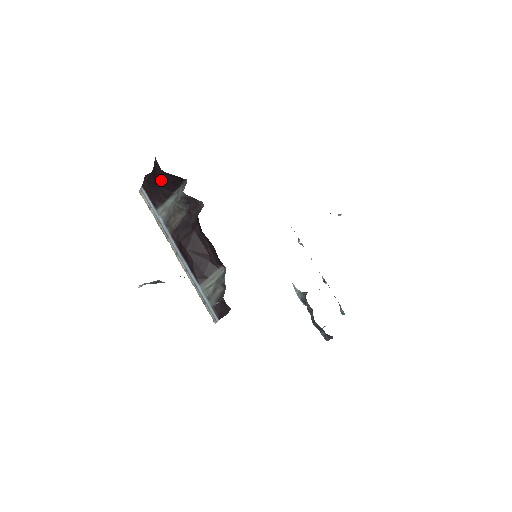
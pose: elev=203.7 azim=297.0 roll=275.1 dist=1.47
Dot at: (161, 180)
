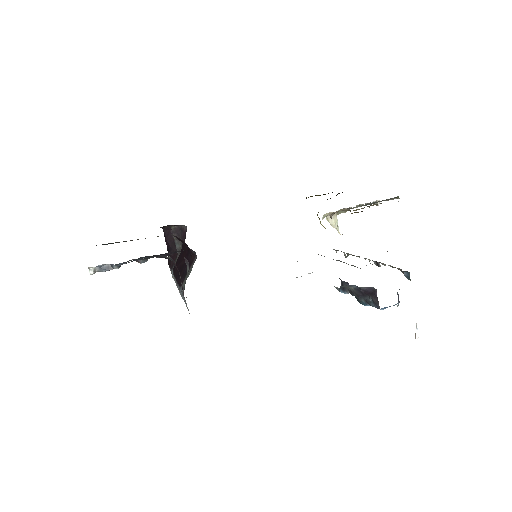
Dot at: (167, 240)
